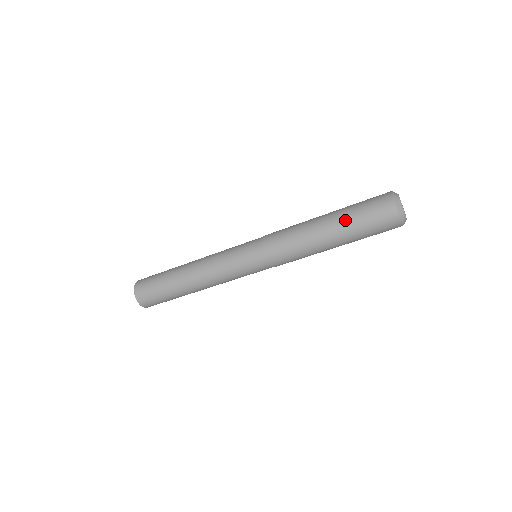
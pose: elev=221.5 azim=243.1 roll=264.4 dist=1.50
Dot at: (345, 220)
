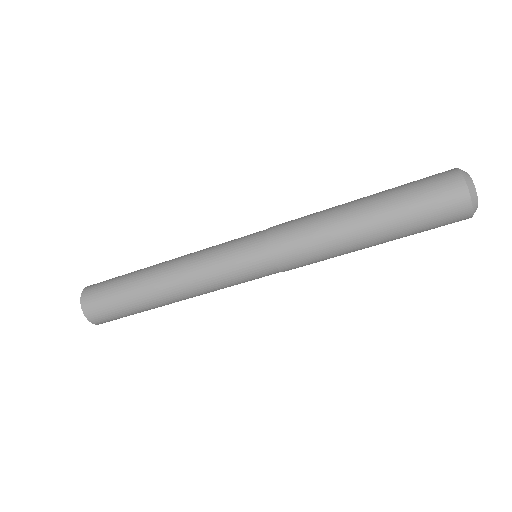
Dot at: (385, 191)
